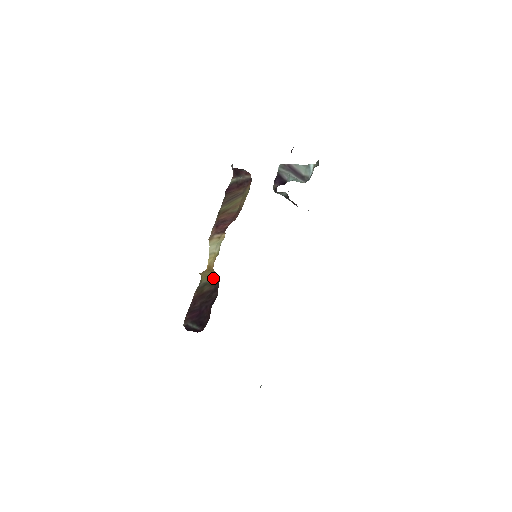
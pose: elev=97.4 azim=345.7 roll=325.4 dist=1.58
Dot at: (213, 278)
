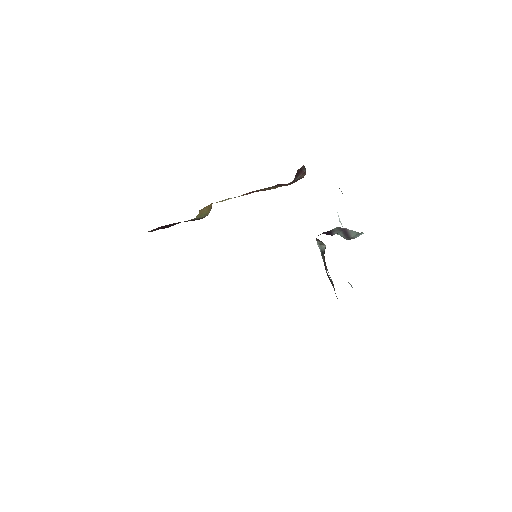
Dot at: (206, 215)
